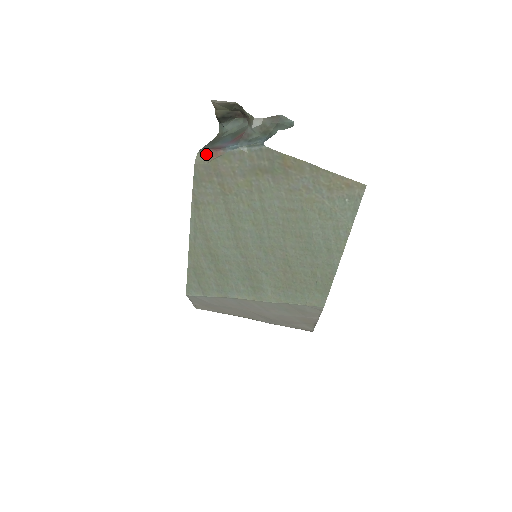
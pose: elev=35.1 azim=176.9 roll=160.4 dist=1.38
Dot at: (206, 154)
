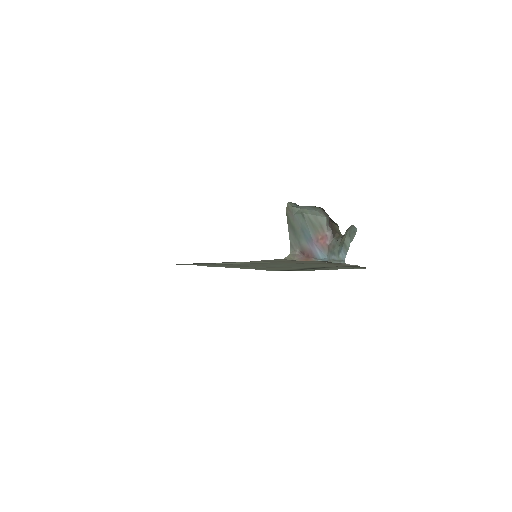
Dot at: (297, 256)
